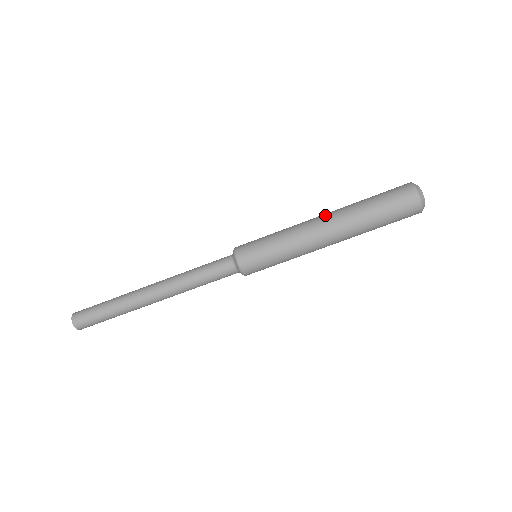
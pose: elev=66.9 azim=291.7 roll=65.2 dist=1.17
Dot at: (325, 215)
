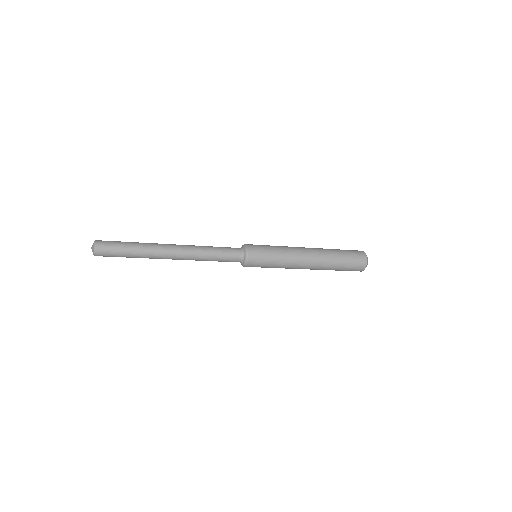
Dot at: (312, 266)
